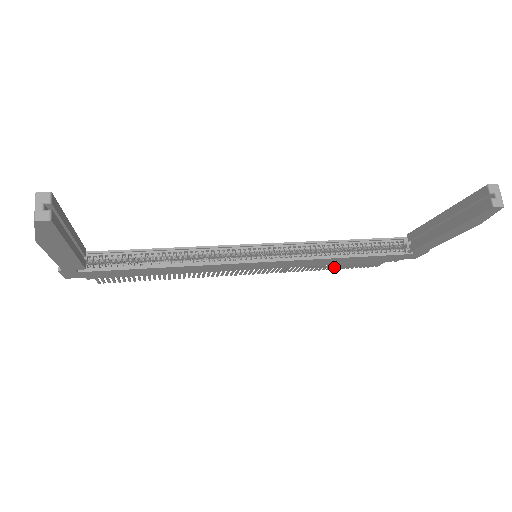
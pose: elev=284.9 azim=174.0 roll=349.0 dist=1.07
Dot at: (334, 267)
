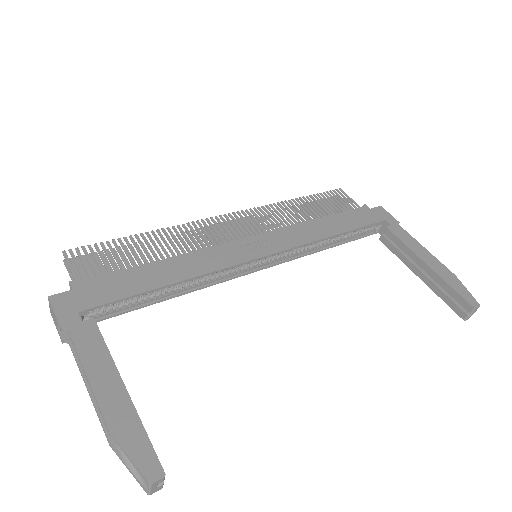
Dot at: occluded
